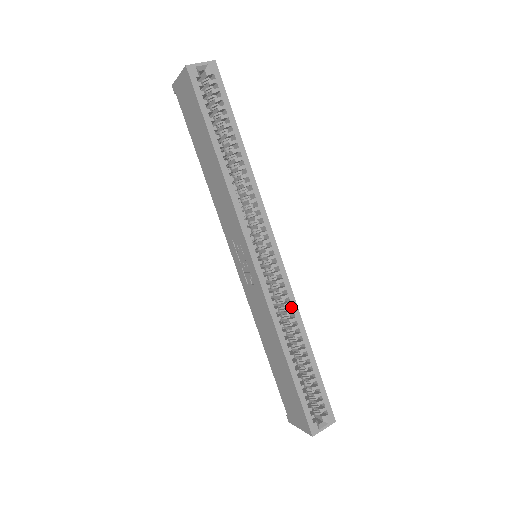
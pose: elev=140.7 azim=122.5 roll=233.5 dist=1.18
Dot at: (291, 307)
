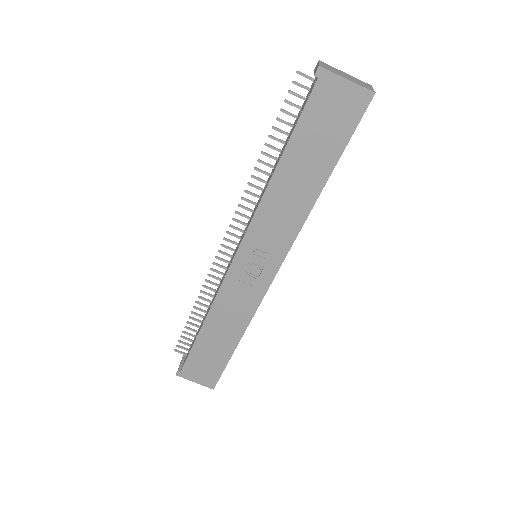
Dot at: occluded
